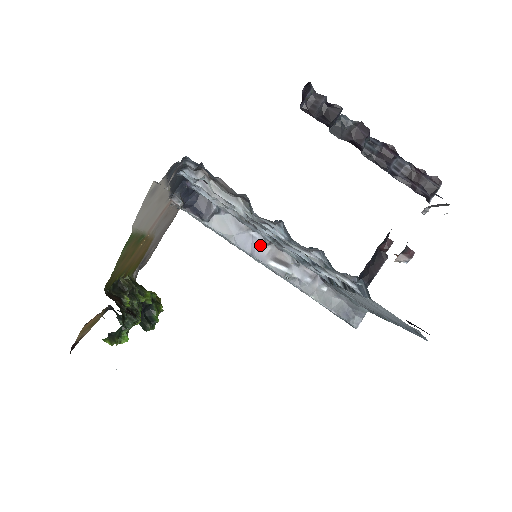
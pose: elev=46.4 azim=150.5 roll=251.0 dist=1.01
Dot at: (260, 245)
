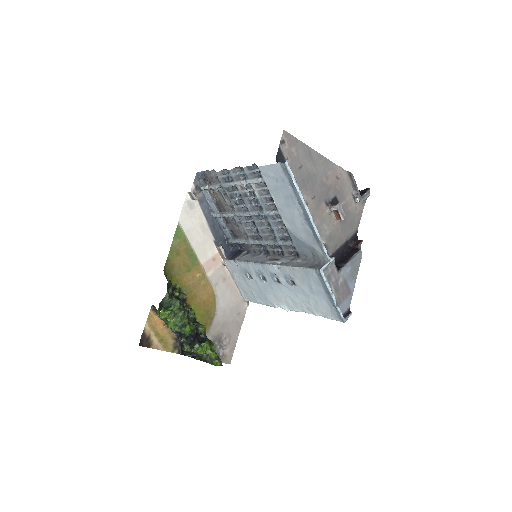
Dot at: (264, 258)
